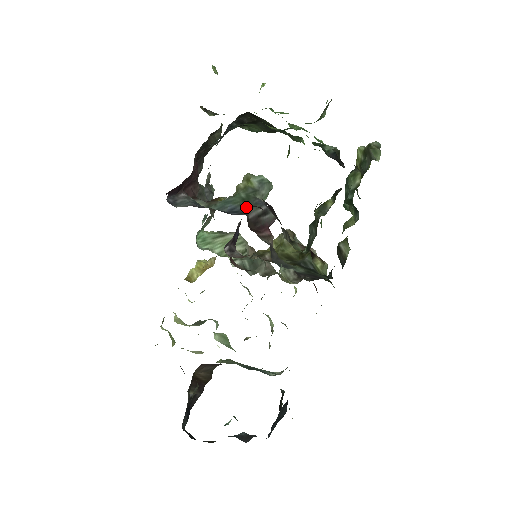
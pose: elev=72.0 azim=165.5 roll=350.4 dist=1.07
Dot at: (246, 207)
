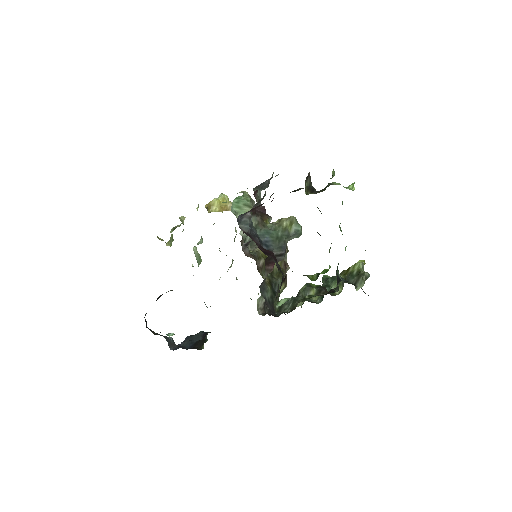
Dot at: (275, 245)
